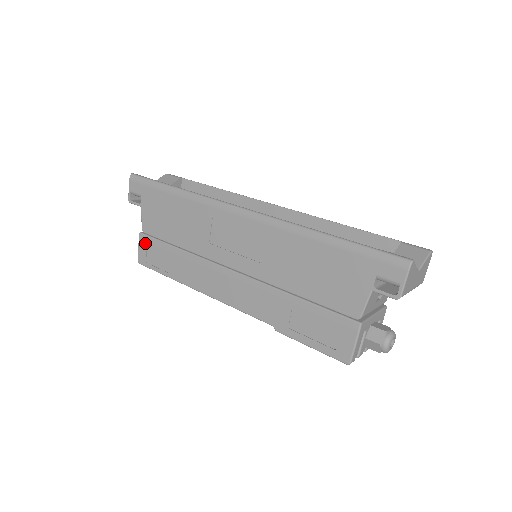
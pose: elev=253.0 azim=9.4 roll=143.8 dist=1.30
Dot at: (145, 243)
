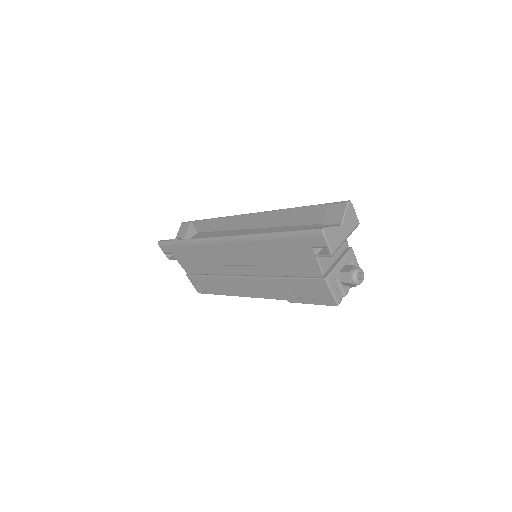
Dot at: (193, 280)
